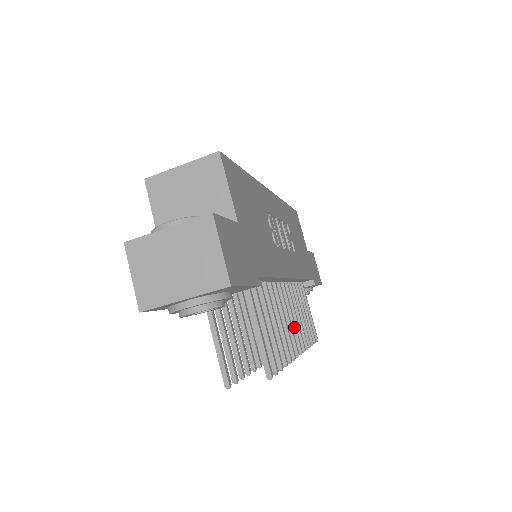
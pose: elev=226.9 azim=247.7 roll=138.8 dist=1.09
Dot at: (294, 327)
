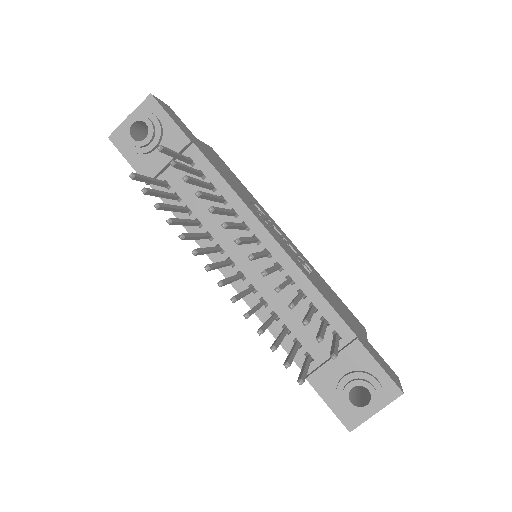
Dot at: (257, 253)
